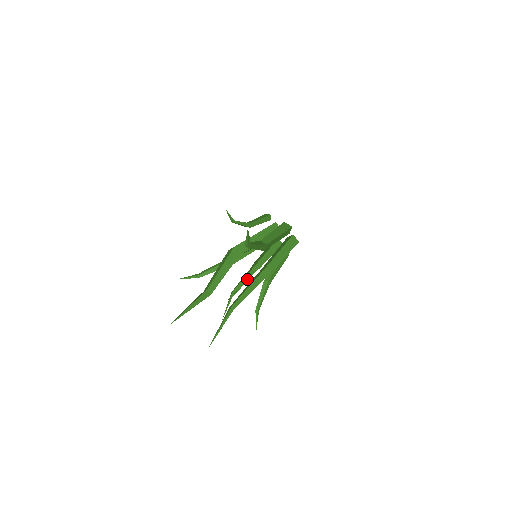
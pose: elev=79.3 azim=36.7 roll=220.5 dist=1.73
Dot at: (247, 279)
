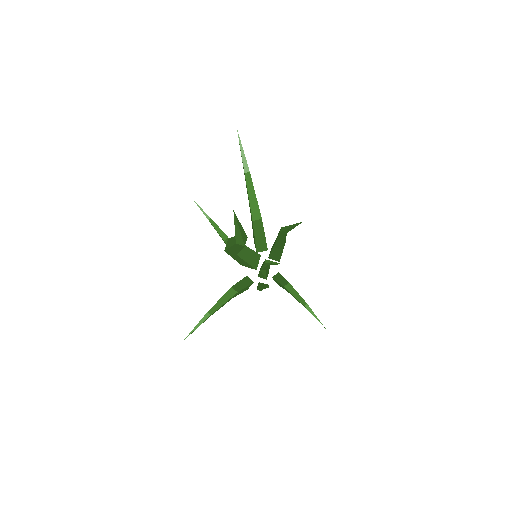
Dot at: occluded
